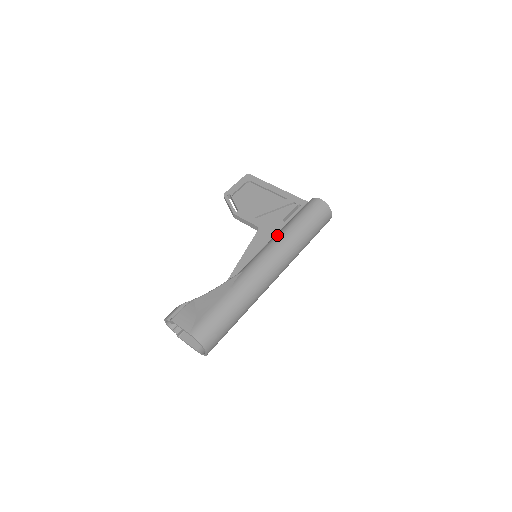
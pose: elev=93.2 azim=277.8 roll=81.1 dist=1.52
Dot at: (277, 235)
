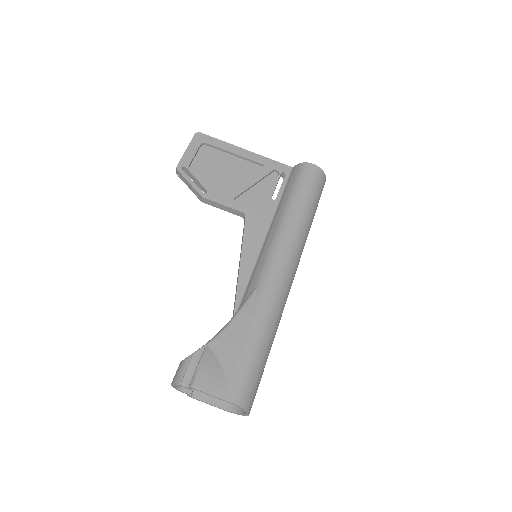
Dot at: (280, 224)
